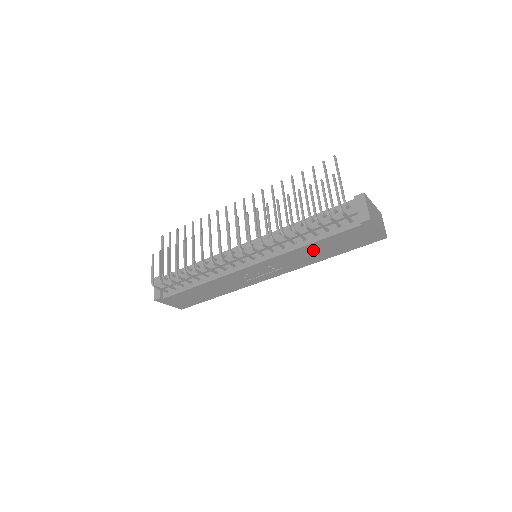
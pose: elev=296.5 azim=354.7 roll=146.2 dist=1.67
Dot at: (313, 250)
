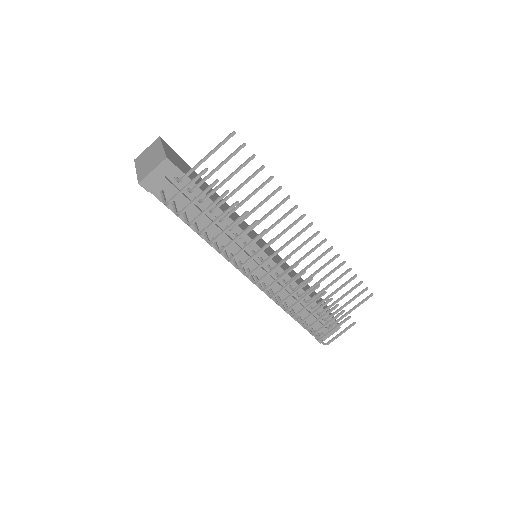
Dot at: occluded
